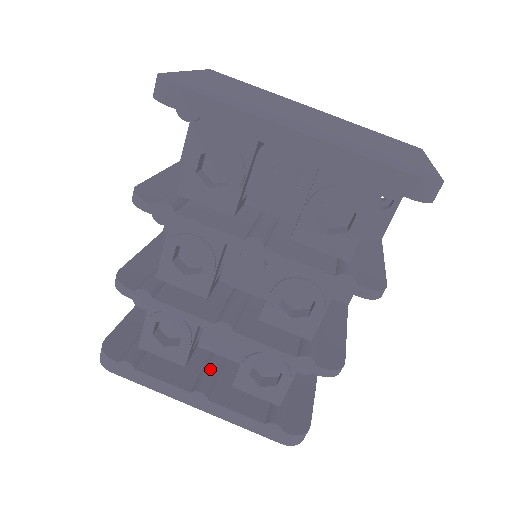
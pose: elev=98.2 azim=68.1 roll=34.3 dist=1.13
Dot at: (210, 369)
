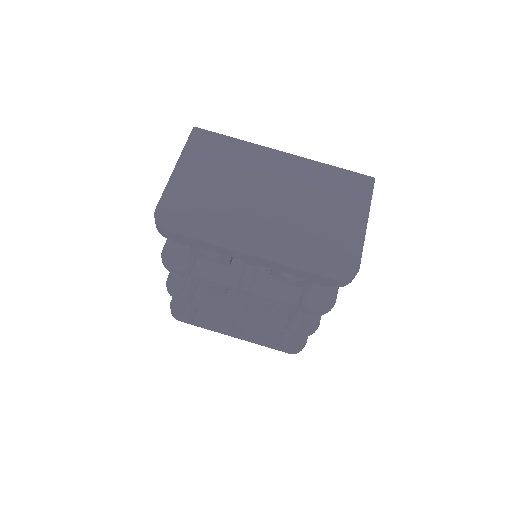
Dot at: occluded
